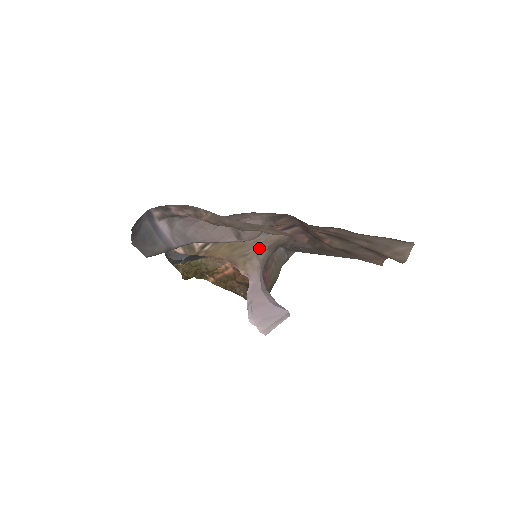
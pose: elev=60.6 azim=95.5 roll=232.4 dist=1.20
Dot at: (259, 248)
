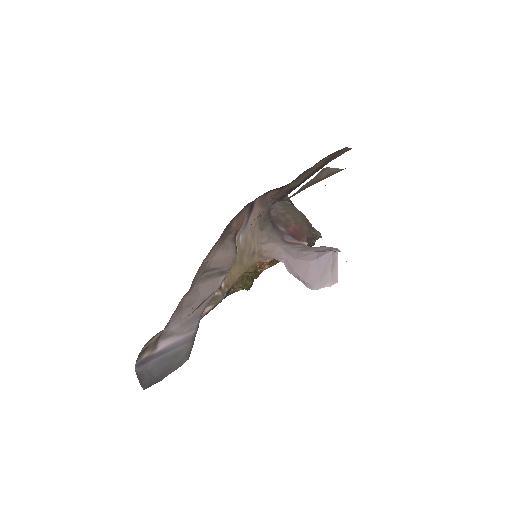
Dot at: (255, 239)
